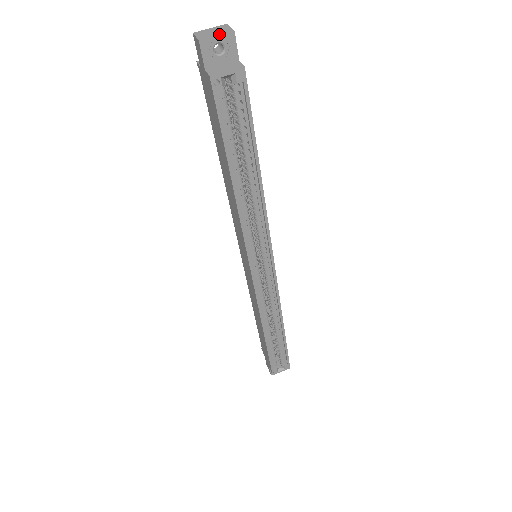
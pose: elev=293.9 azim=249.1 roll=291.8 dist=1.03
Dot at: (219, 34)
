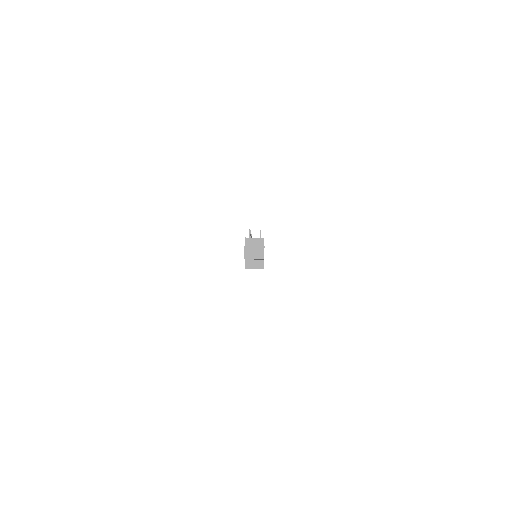
Dot at: occluded
